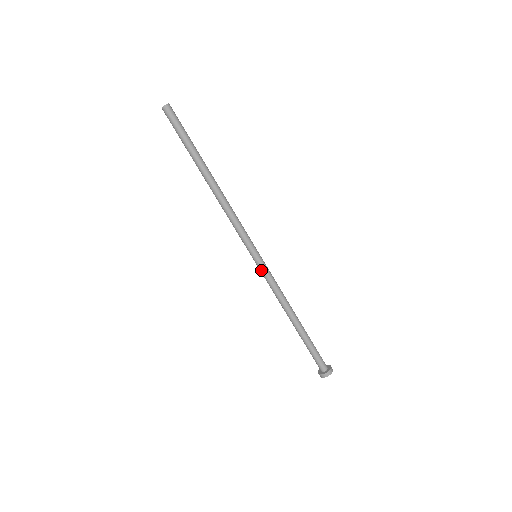
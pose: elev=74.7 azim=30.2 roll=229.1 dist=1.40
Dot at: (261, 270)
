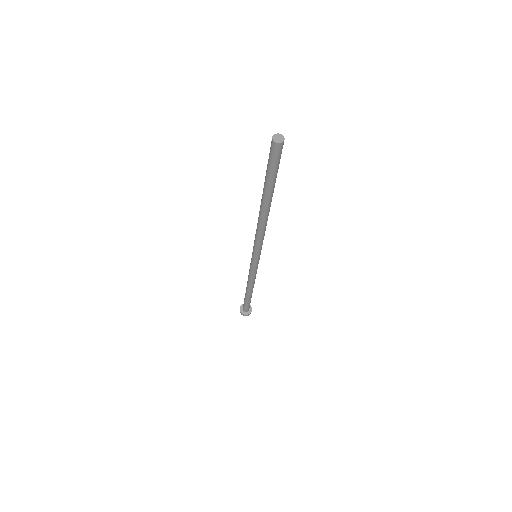
Dot at: (253, 266)
